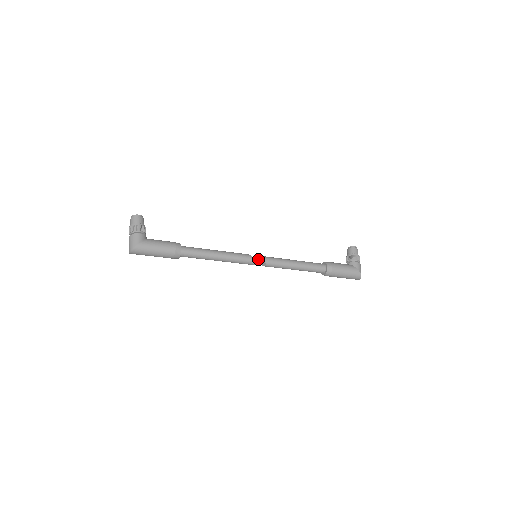
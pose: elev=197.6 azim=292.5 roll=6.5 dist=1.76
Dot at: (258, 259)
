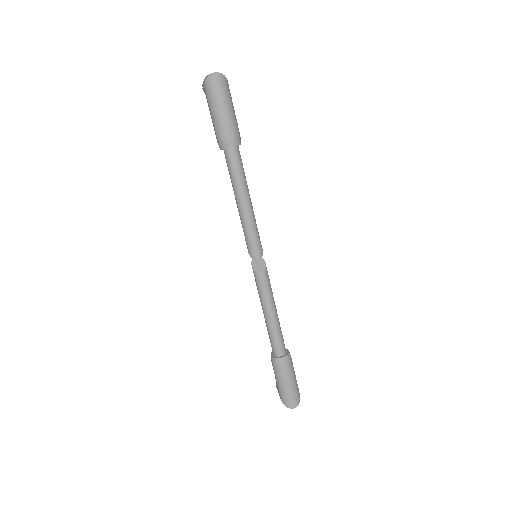
Dot at: (256, 261)
